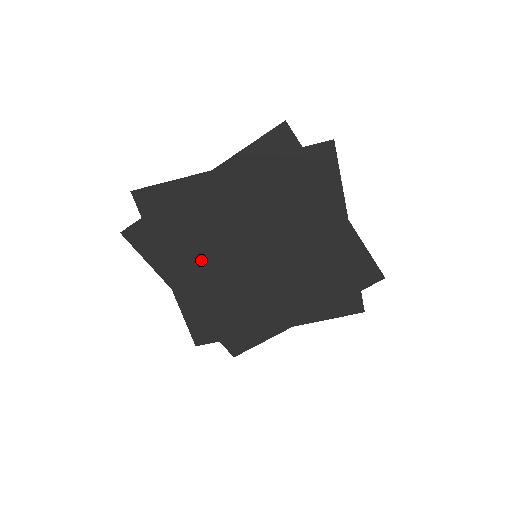
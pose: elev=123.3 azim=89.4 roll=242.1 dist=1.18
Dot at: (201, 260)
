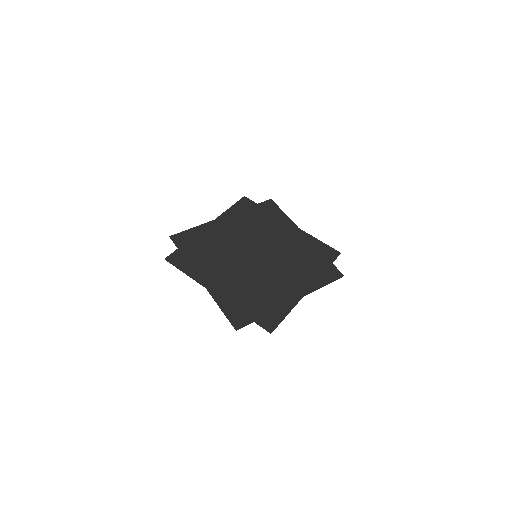
Dot at: (221, 265)
